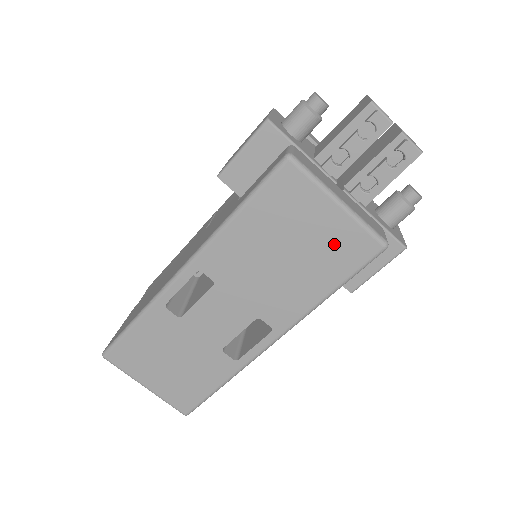
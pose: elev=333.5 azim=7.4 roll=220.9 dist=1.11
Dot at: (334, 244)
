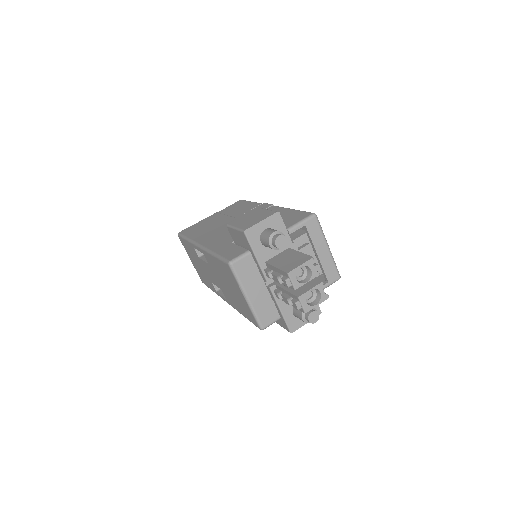
Dot at: (244, 306)
